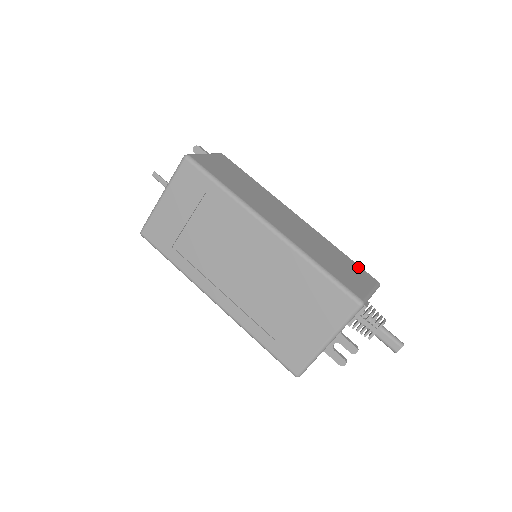
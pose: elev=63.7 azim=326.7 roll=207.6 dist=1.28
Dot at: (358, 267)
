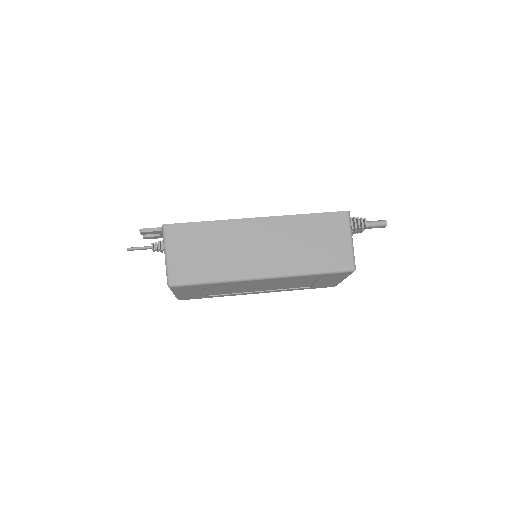
Dot at: (328, 217)
